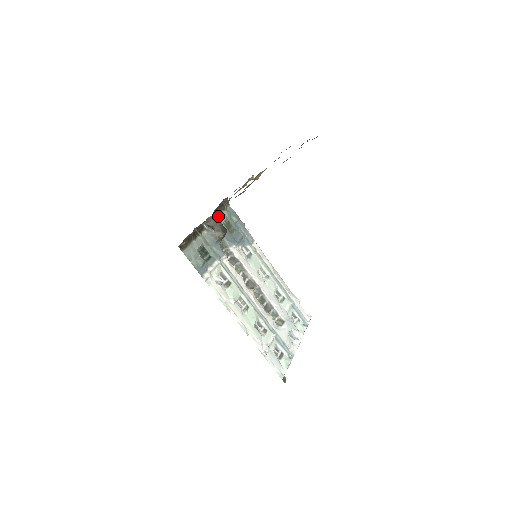
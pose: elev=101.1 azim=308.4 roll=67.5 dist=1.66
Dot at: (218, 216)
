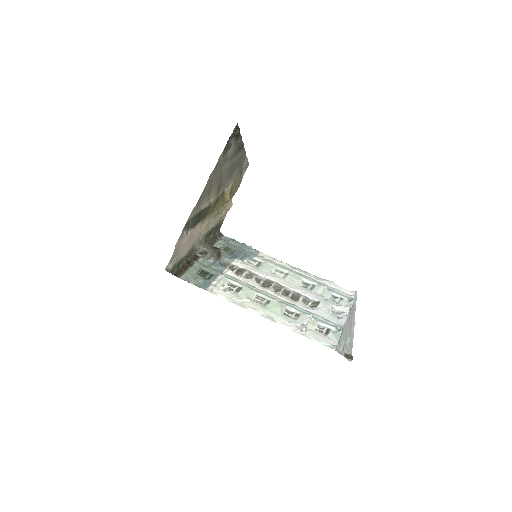
Dot at: occluded
